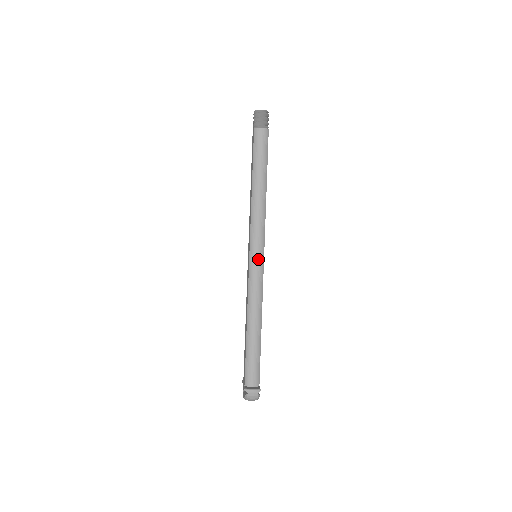
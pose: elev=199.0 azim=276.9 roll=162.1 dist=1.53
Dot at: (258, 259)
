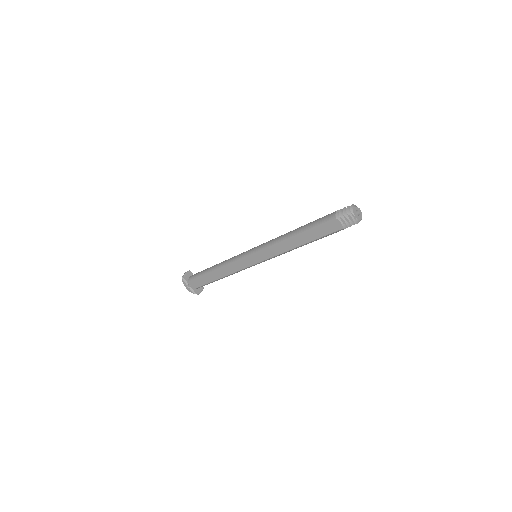
Dot at: occluded
